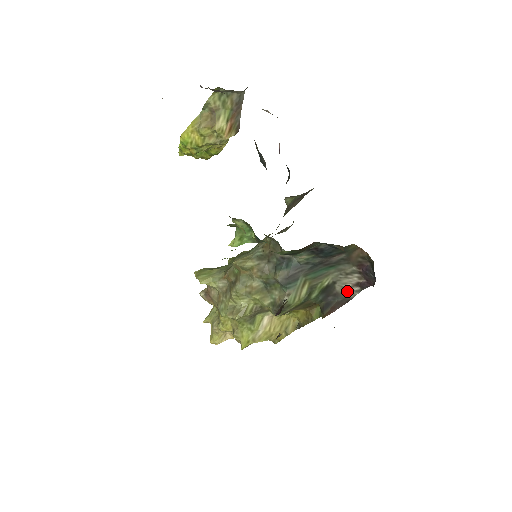
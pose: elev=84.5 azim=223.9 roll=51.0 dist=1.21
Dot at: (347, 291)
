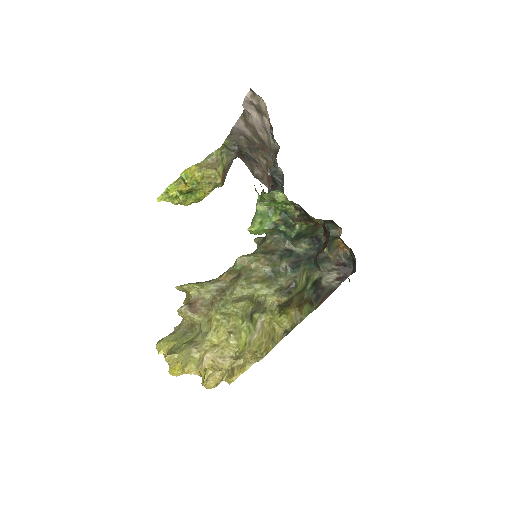
Dot at: (331, 284)
